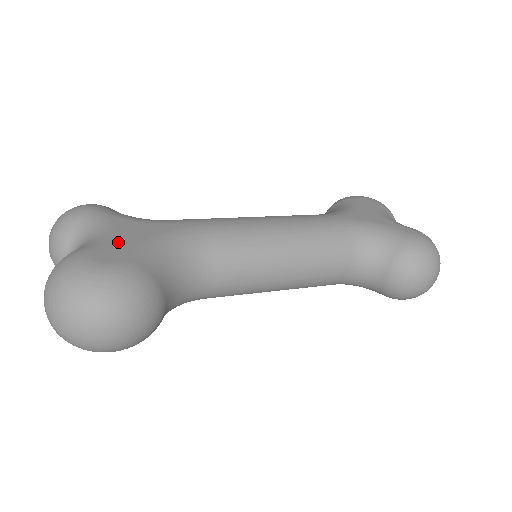
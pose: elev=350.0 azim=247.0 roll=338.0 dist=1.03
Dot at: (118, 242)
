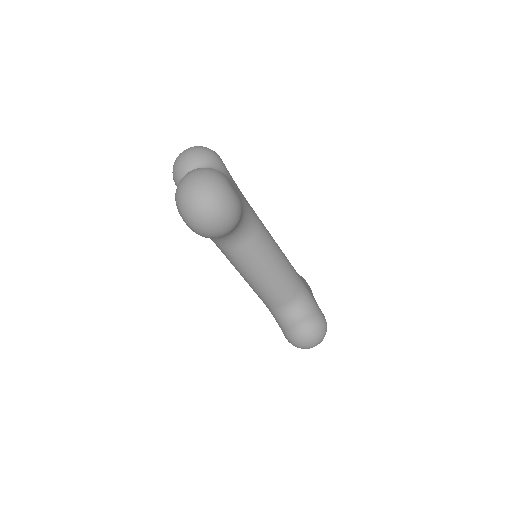
Dot at: (235, 187)
